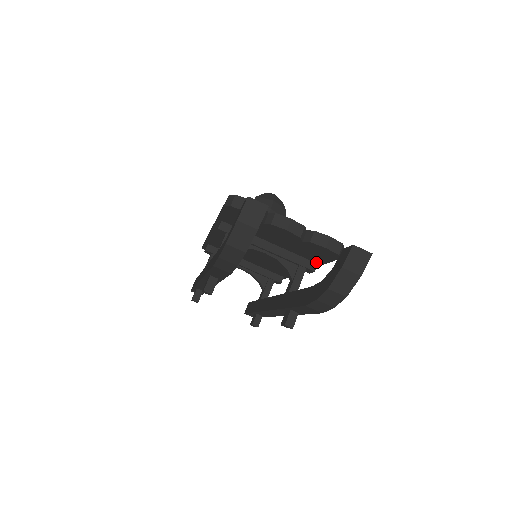
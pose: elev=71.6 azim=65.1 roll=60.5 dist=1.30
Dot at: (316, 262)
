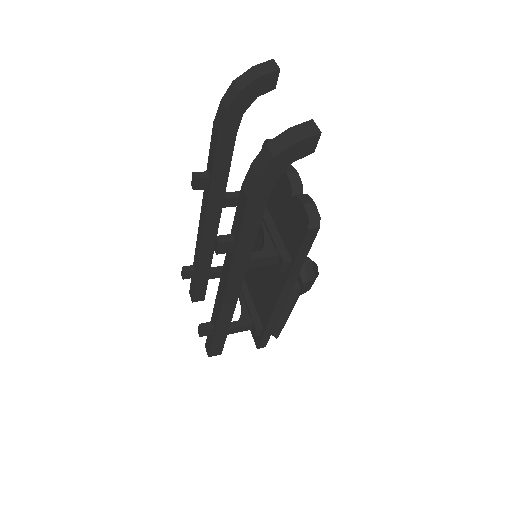
Dot at: (292, 256)
